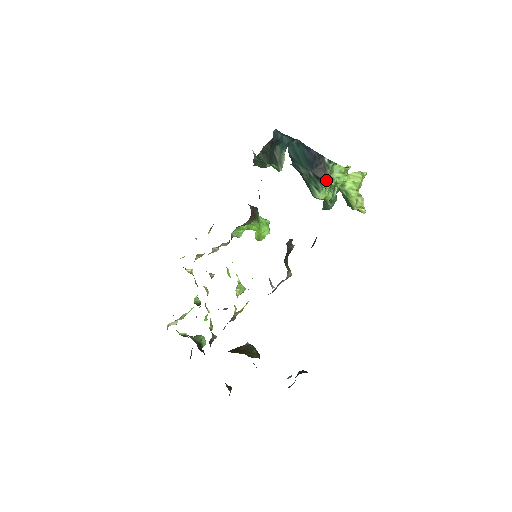
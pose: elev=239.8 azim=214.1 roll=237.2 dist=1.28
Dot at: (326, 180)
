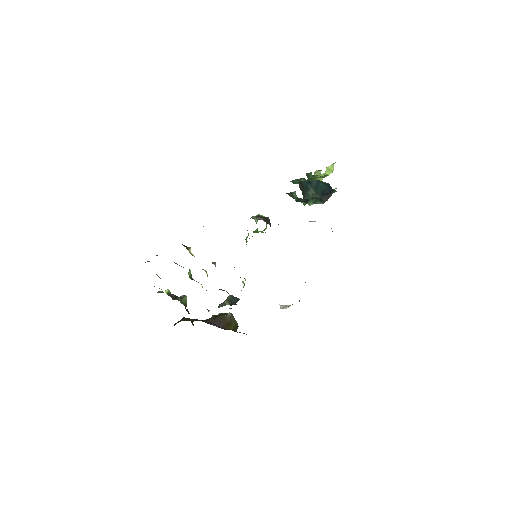
Dot at: occluded
